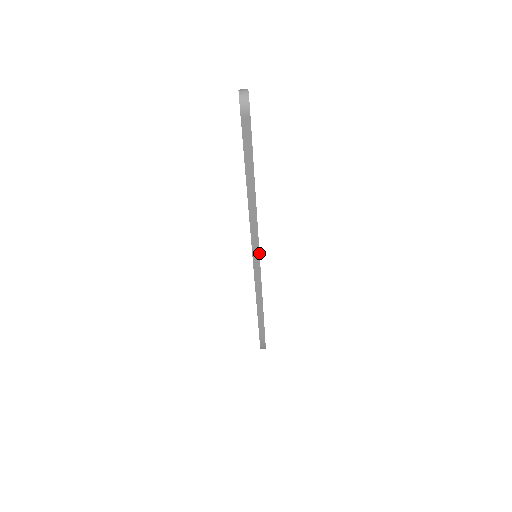
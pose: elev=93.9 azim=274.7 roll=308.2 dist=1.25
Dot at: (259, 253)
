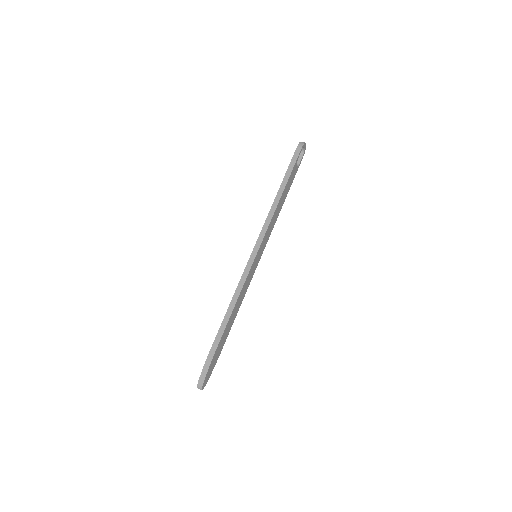
Dot at: (261, 243)
